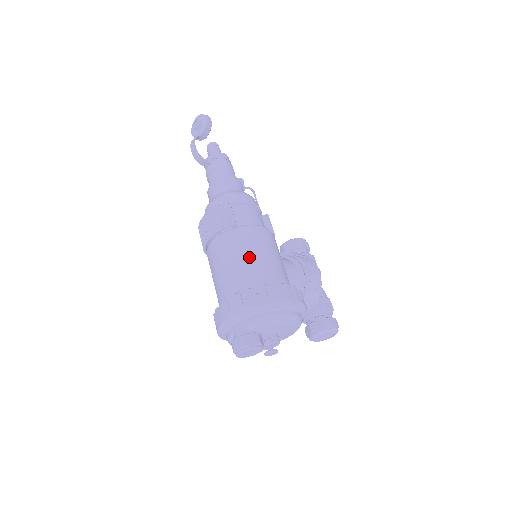
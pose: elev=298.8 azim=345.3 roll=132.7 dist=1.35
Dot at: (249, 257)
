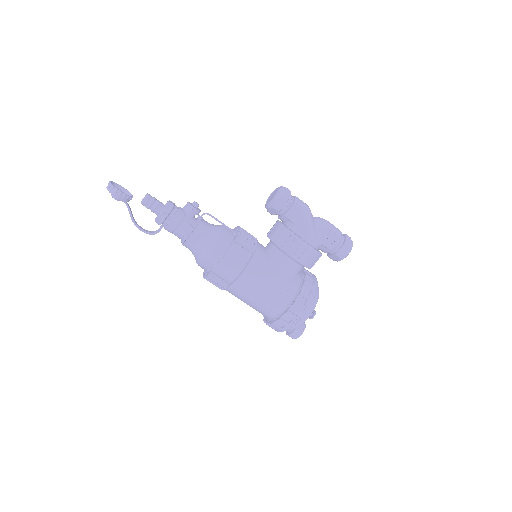
Dot at: (254, 303)
